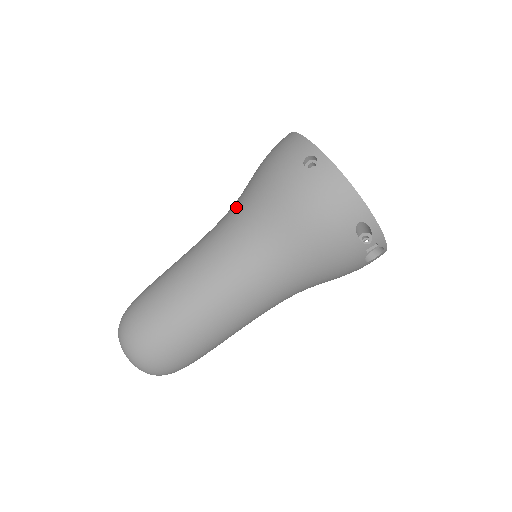
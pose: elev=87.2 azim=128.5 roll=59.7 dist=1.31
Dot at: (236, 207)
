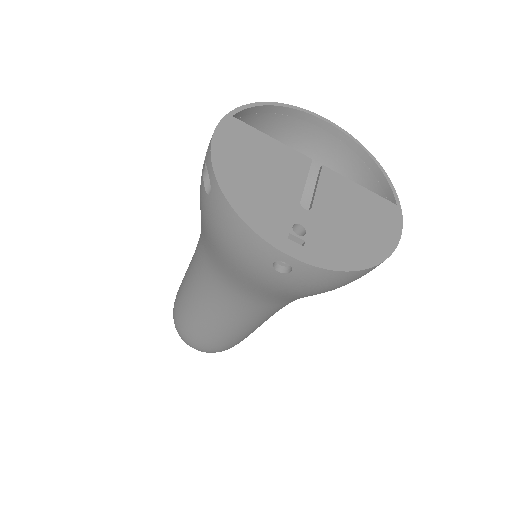
Dot at: (213, 269)
